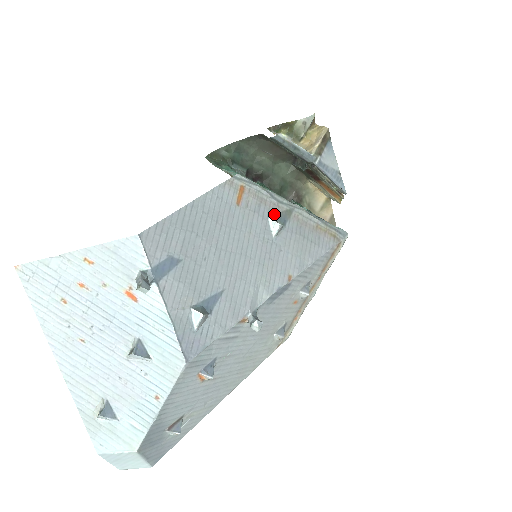
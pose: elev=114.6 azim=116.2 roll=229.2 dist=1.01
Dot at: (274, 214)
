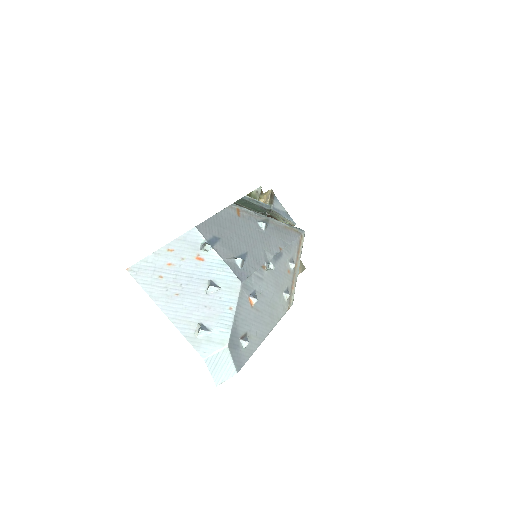
Dot at: (259, 221)
